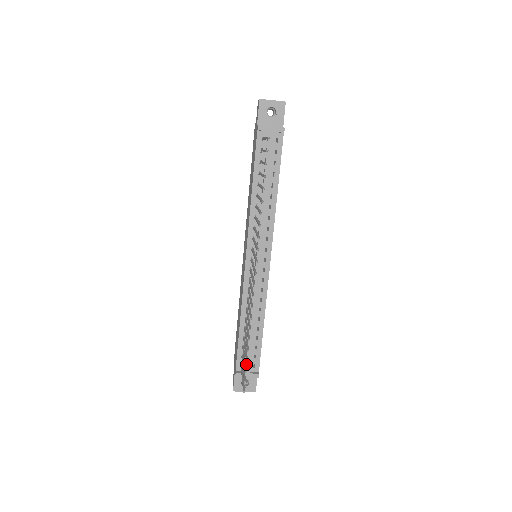
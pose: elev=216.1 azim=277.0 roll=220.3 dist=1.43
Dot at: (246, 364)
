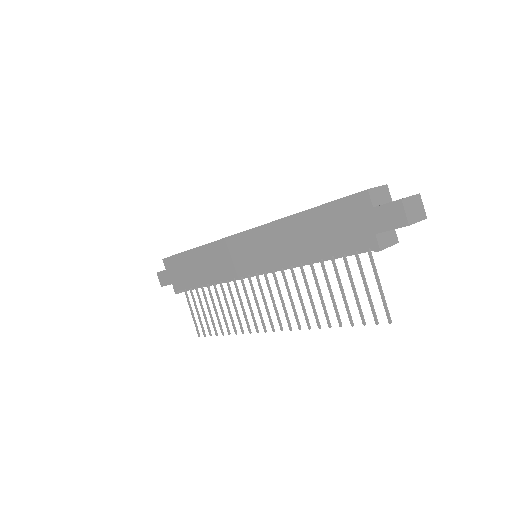
Dot at: occluded
